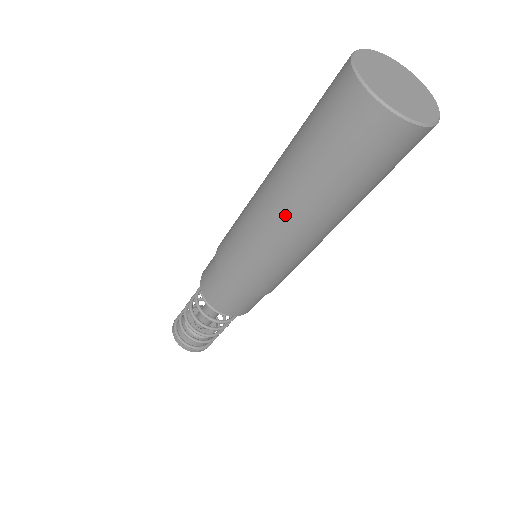
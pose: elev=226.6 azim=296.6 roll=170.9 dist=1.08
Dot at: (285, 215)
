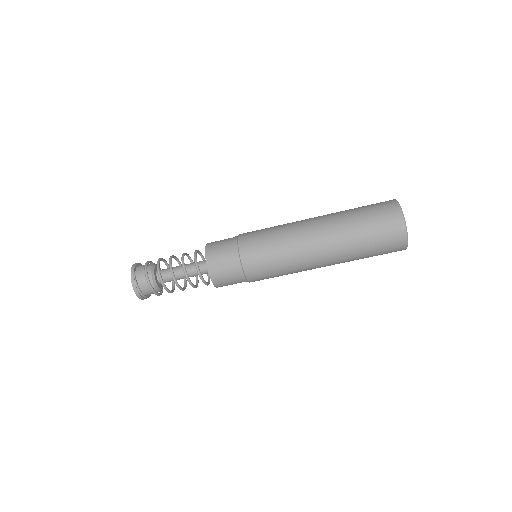
Dot at: (325, 265)
